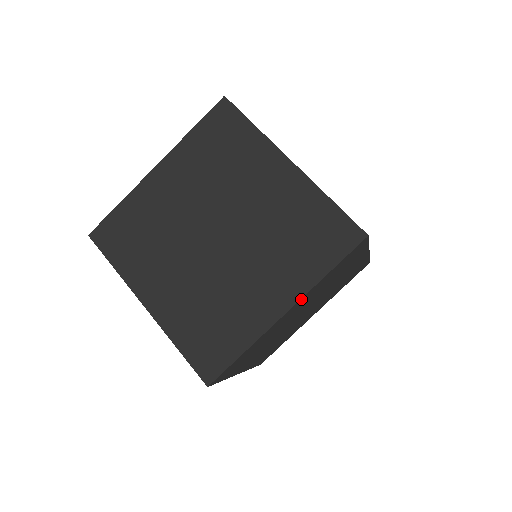
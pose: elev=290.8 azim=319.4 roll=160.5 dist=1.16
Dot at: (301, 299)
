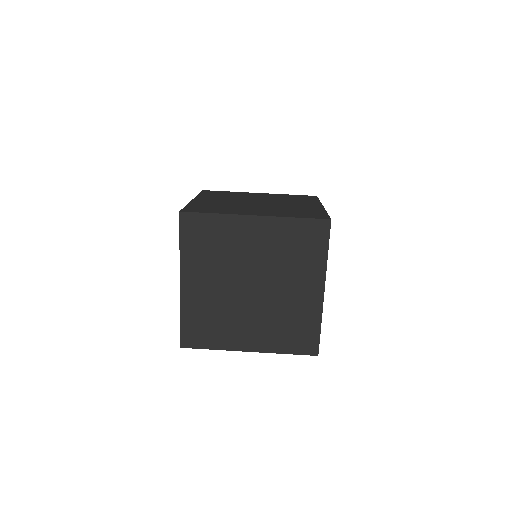
Dot at: (325, 278)
